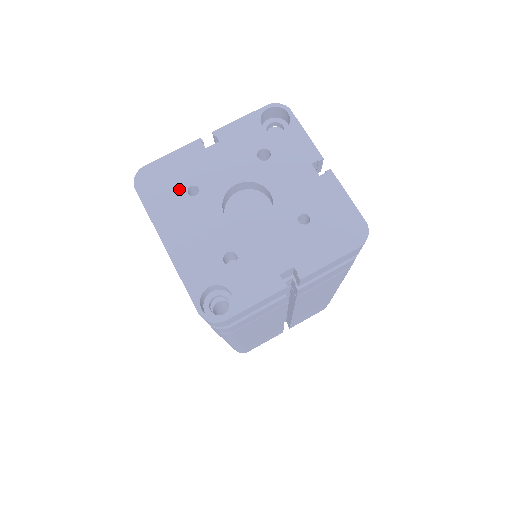
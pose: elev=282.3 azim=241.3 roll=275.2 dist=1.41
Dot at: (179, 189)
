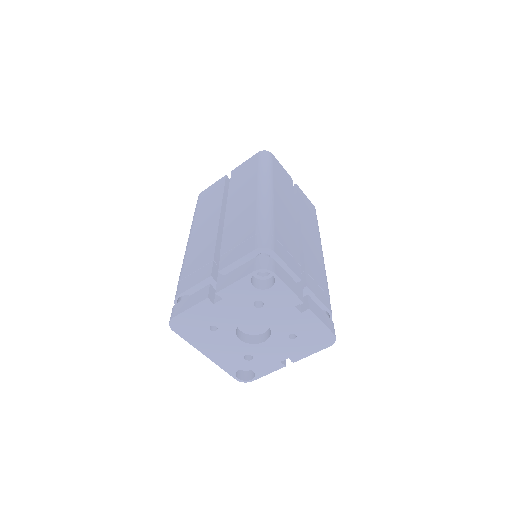
Dot at: (203, 328)
